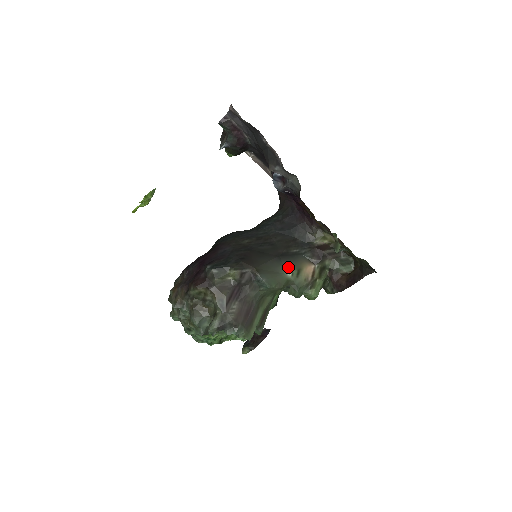
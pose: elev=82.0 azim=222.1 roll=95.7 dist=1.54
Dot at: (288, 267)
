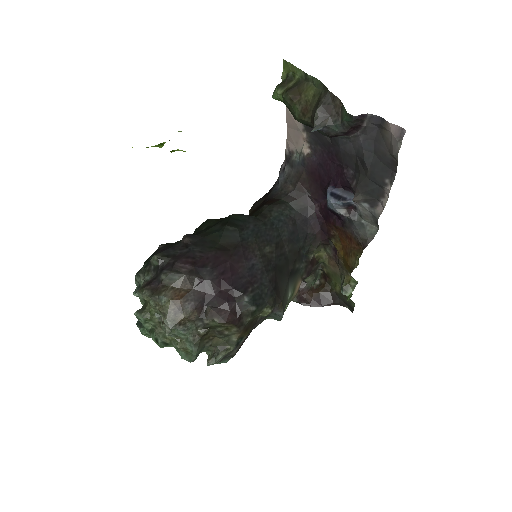
Dot at: (291, 288)
